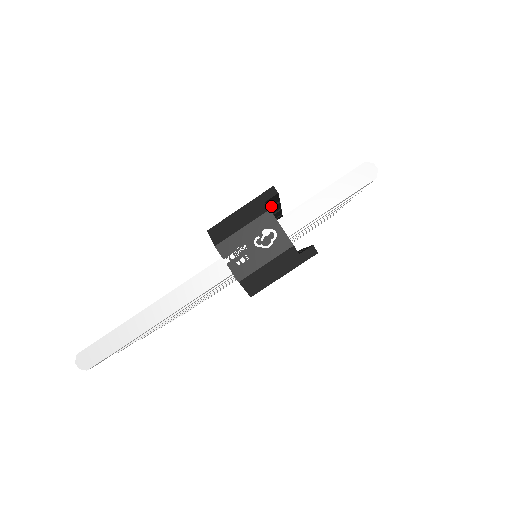
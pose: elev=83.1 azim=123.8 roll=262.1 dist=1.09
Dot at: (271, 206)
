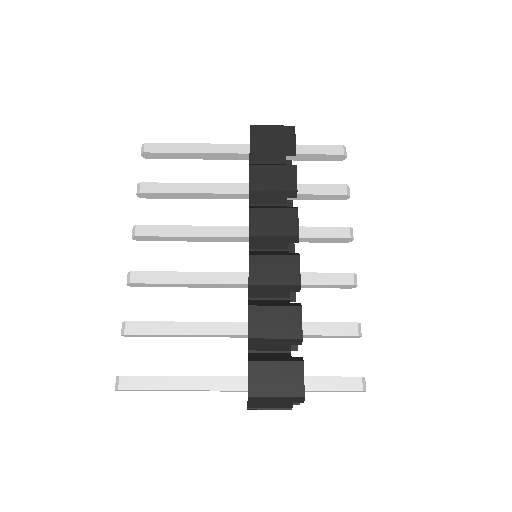
Dot at: (295, 343)
